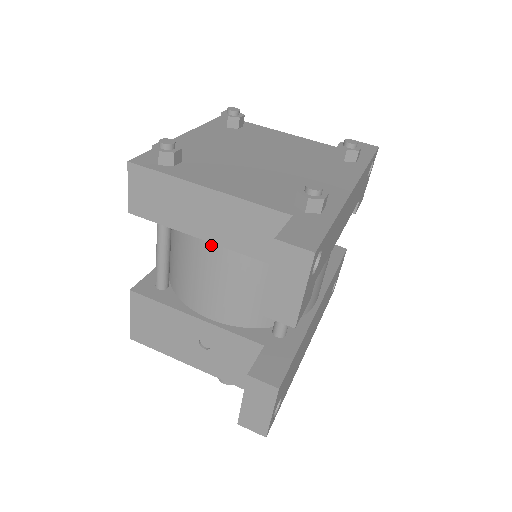
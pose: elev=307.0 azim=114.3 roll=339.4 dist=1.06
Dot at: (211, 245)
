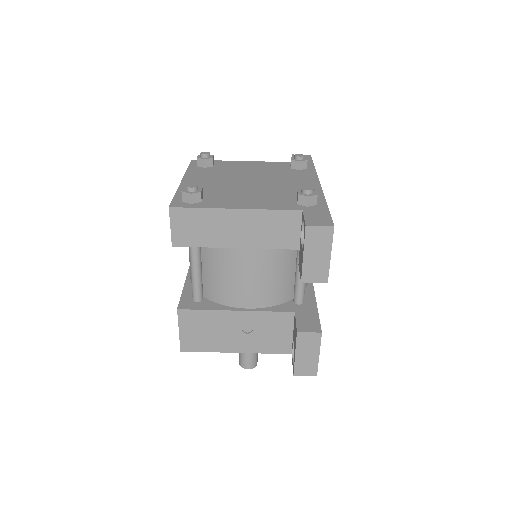
Dot at: (242, 251)
